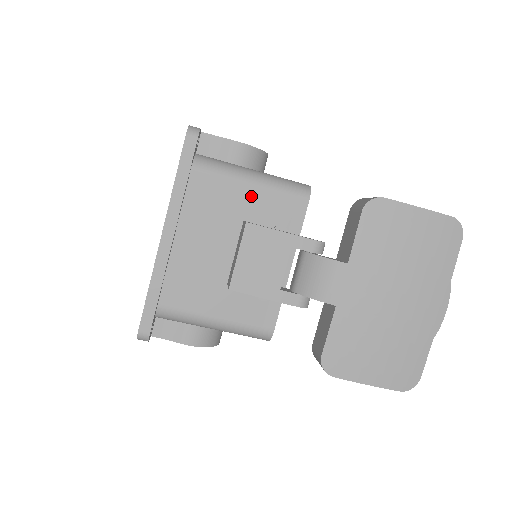
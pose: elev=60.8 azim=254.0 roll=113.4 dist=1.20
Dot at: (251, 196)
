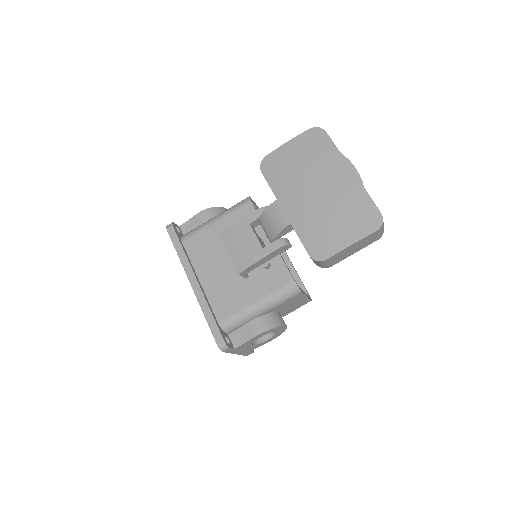
Dot at: (221, 227)
